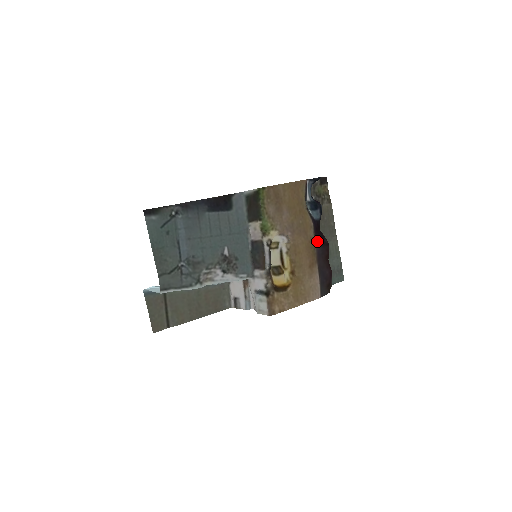
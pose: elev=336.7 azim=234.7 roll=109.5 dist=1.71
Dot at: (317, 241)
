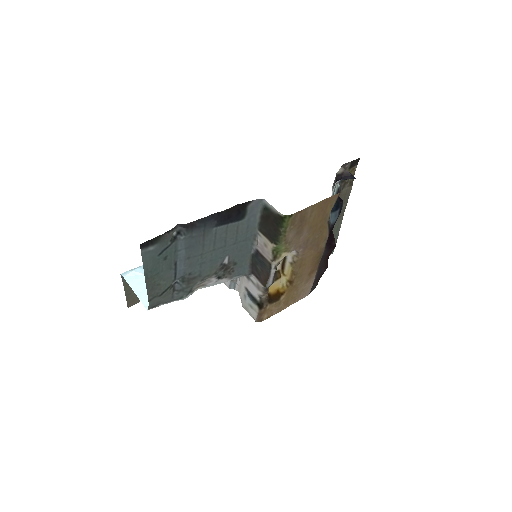
Dot at: (326, 248)
